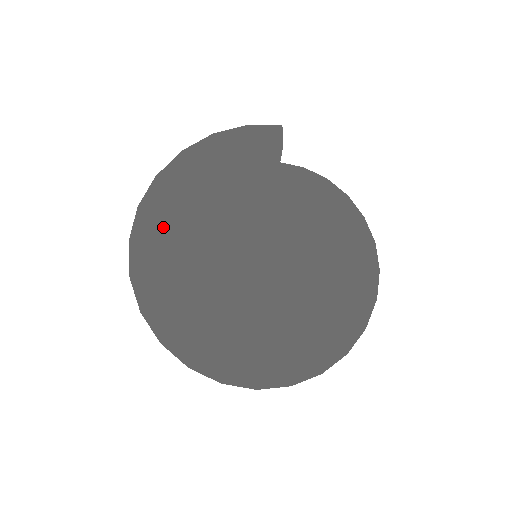
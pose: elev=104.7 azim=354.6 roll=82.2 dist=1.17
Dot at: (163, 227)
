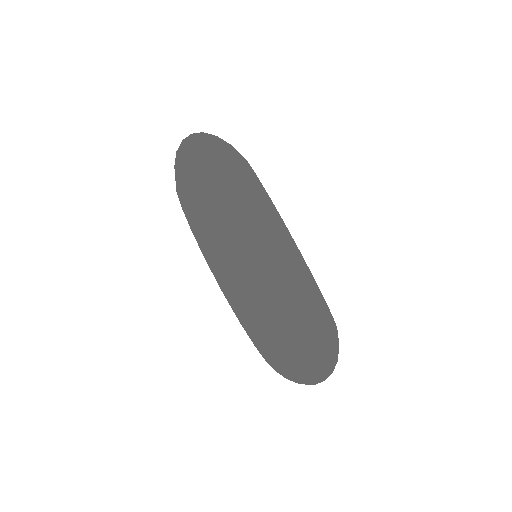
Dot at: (241, 155)
